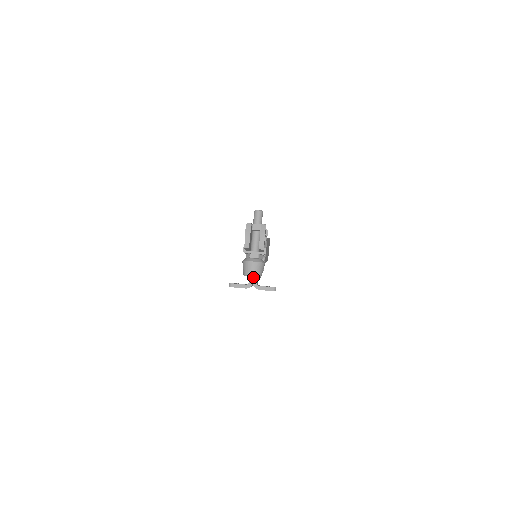
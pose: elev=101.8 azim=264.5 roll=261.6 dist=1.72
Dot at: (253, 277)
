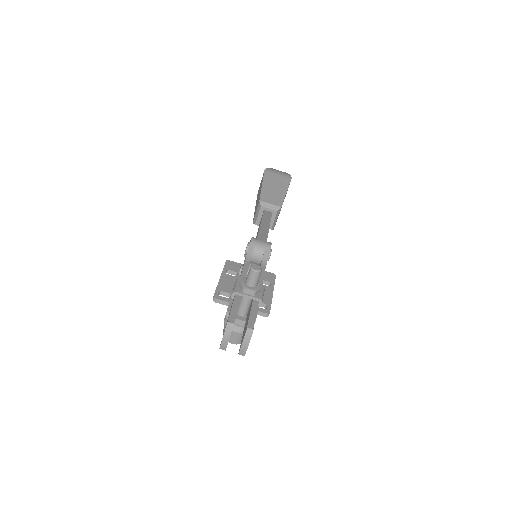
Dot at: occluded
